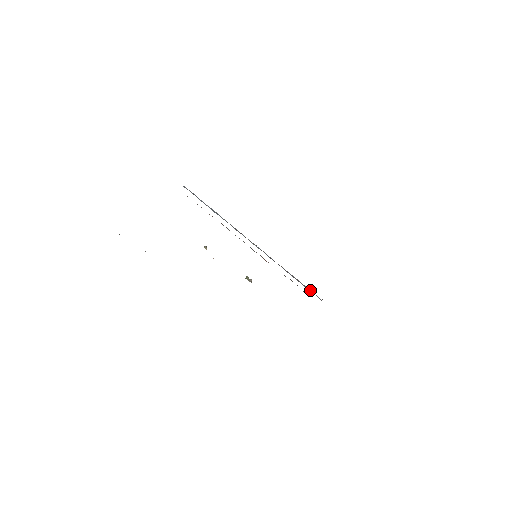
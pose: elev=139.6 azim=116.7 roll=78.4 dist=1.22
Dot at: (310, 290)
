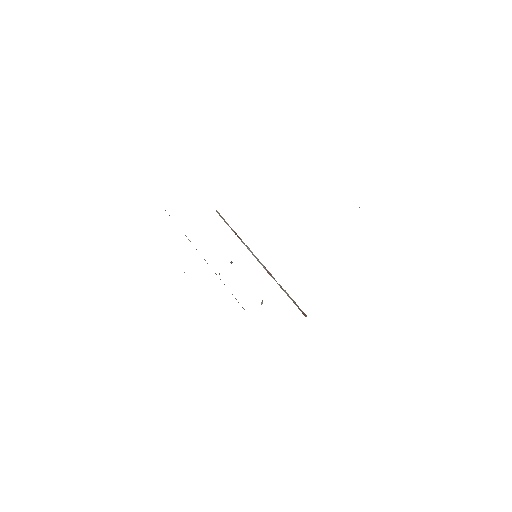
Dot at: occluded
